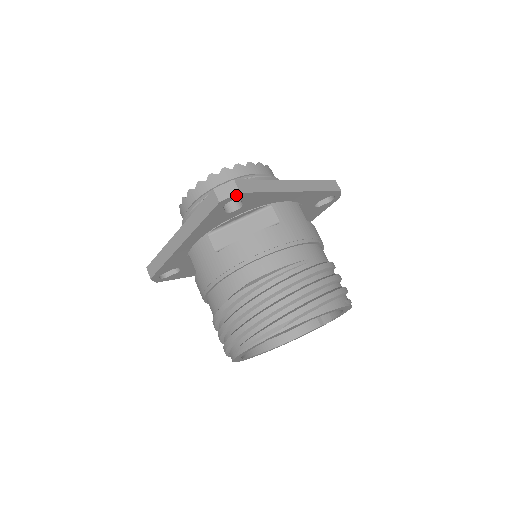
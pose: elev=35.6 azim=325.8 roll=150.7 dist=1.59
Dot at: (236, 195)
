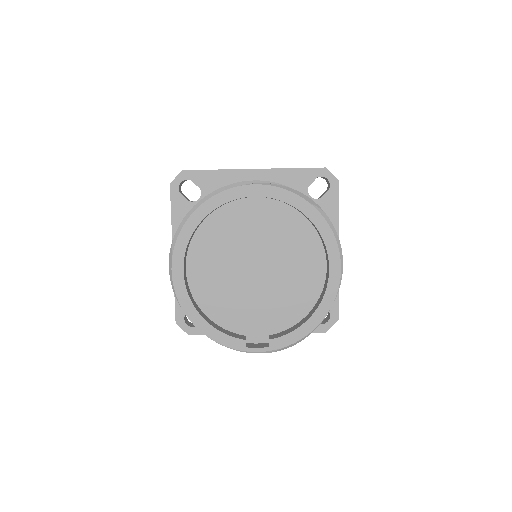
Dot at: (335, 179)
